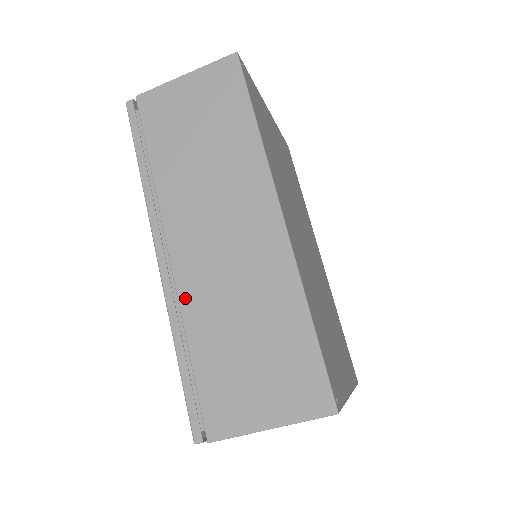
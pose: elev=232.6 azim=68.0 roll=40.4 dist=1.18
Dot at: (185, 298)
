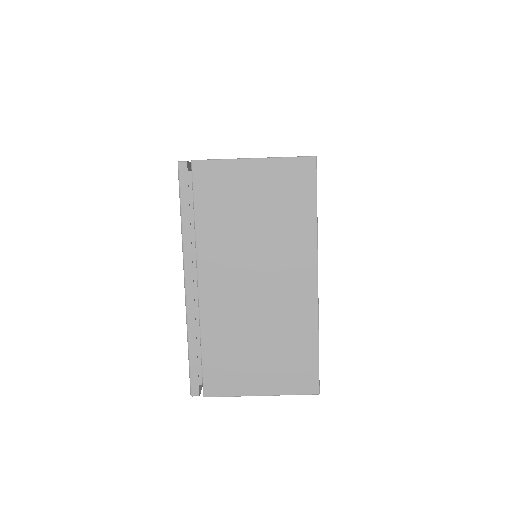
Dot at: occluded
